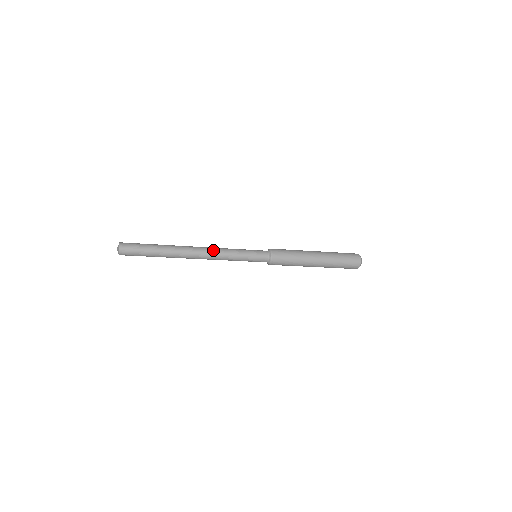
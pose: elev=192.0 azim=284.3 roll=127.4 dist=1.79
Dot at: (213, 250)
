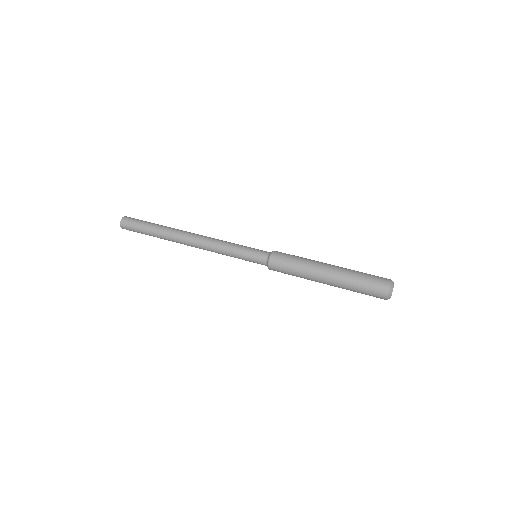
Dot at: (206, 245)
